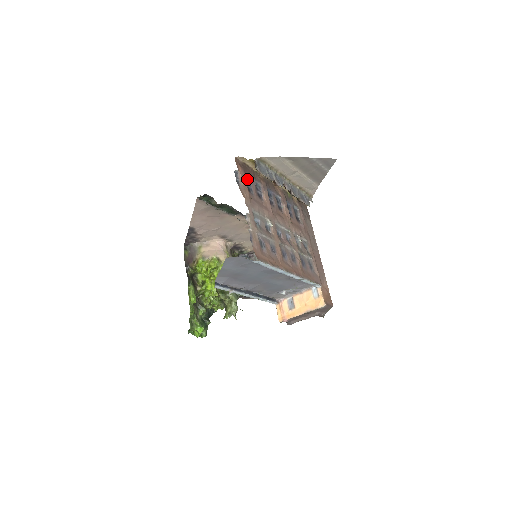
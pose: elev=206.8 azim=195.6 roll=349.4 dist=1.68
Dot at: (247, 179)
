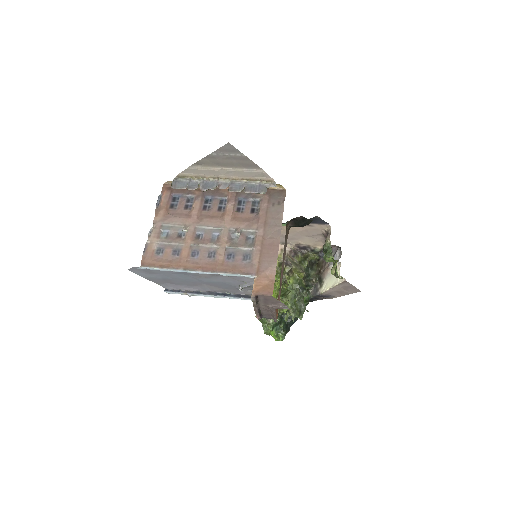
Dot at: (176, 197)
